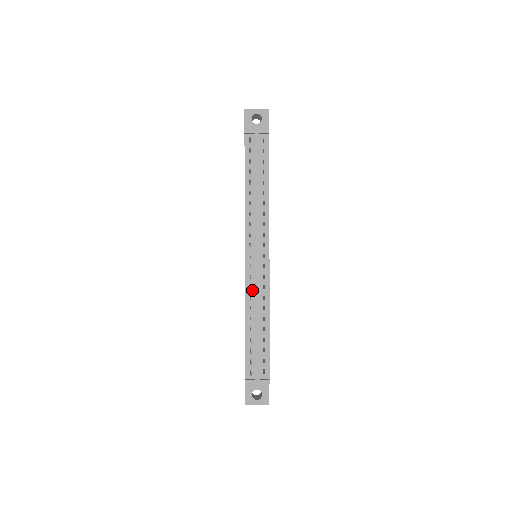
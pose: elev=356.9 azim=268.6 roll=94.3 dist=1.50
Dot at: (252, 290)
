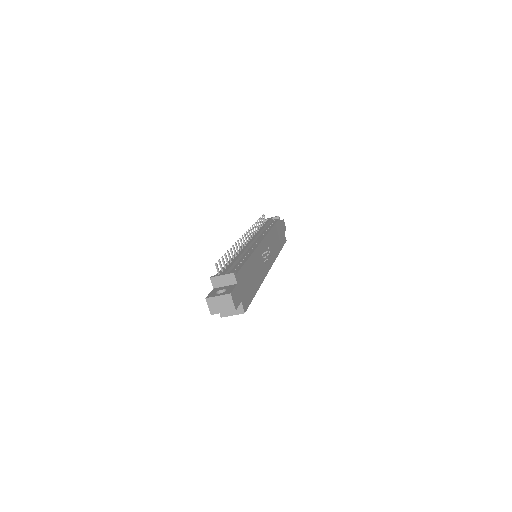
Dot at: occluded
